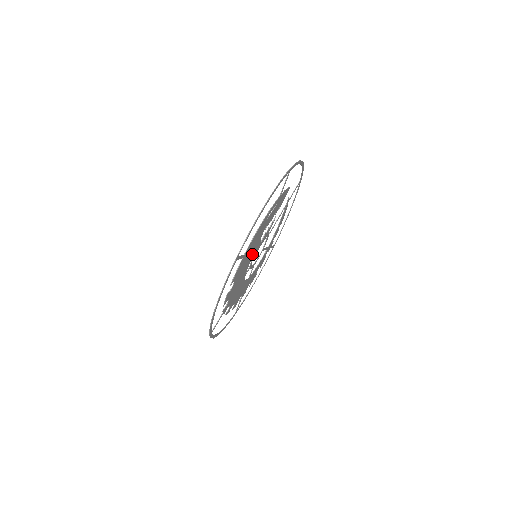
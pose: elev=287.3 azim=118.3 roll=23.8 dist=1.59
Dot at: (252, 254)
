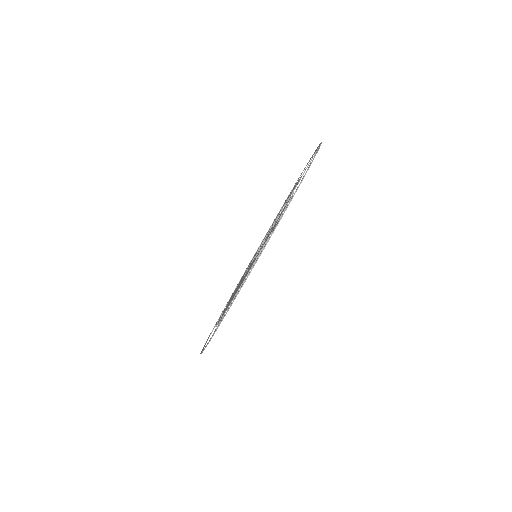
Dot at: occluded
